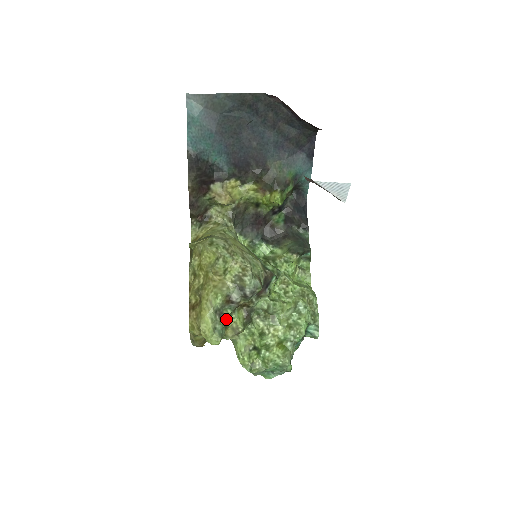
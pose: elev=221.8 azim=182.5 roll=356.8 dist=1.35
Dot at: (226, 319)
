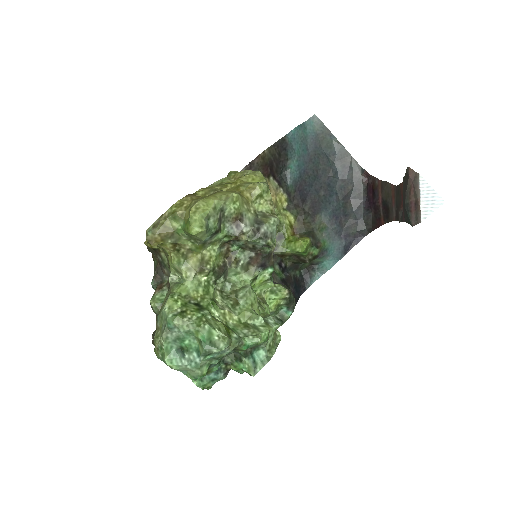
Dot at: (219, 231)
